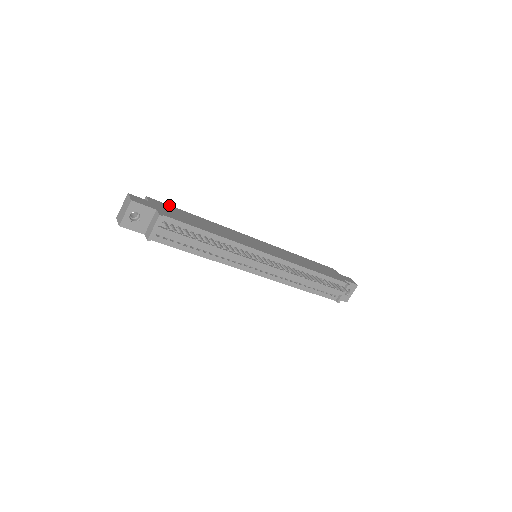
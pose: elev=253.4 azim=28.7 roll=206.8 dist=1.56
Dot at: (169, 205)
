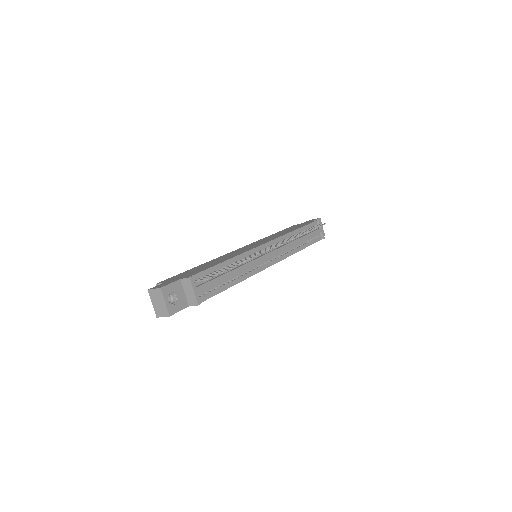
Dot at: (174, 276)
